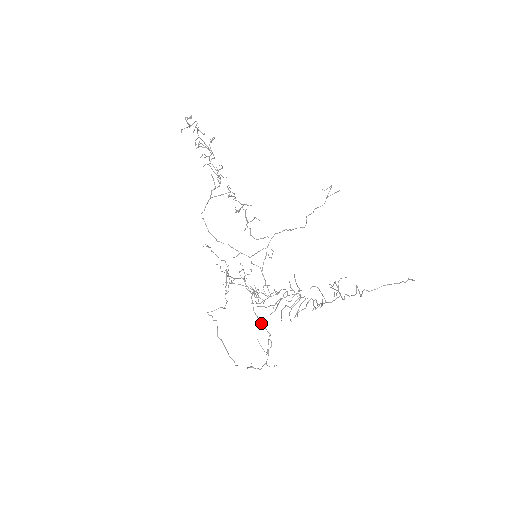
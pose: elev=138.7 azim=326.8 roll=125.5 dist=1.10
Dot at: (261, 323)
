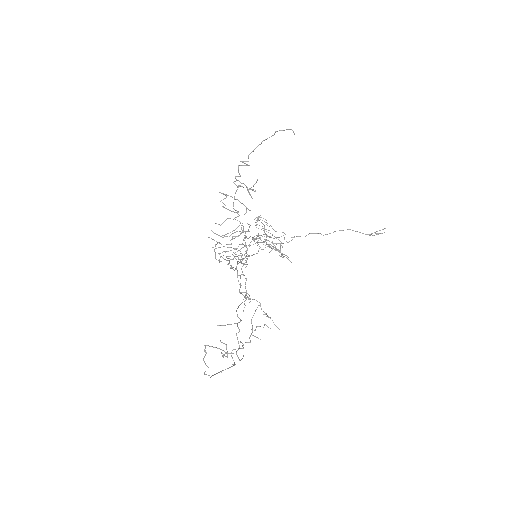
Dot at: occluded
